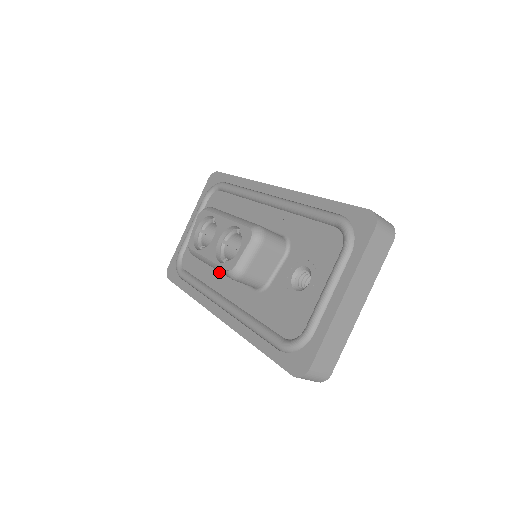
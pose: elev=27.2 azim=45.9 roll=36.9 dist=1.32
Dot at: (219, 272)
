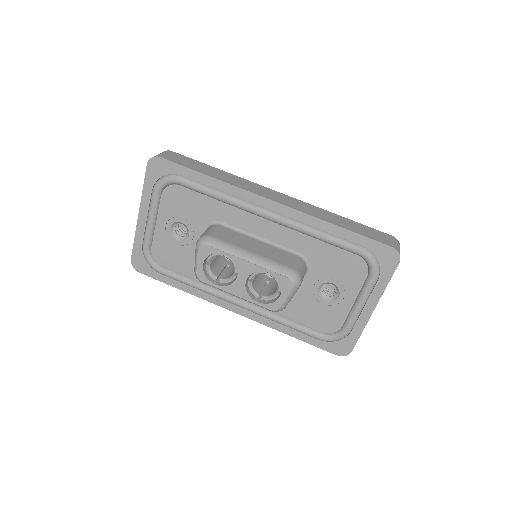
Dot at: occluded
